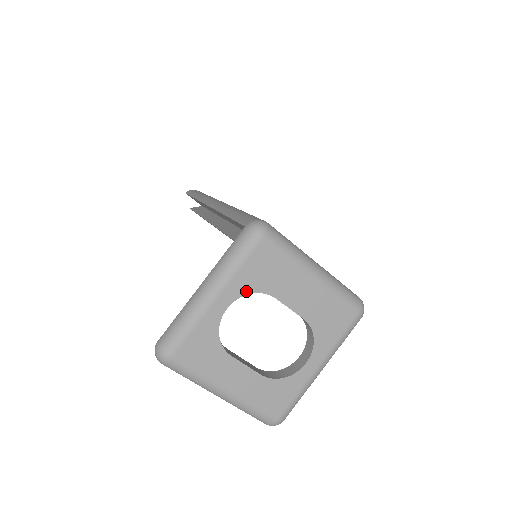
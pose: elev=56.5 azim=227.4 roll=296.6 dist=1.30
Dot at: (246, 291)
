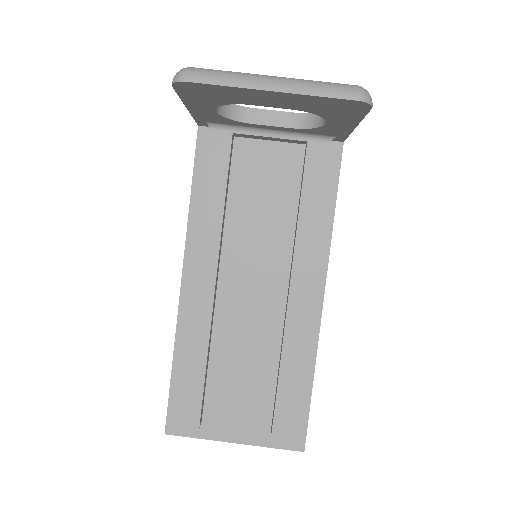
Dot at: occluded
